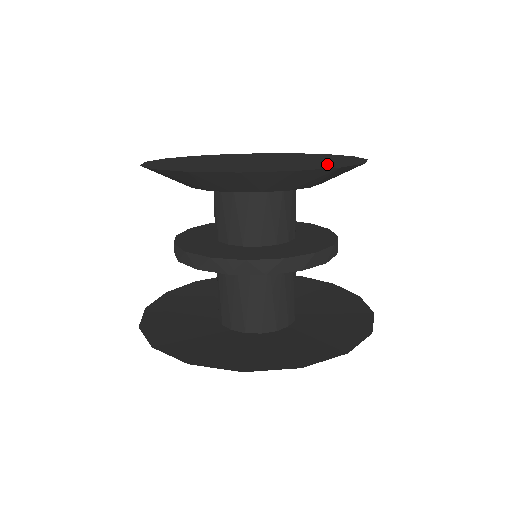
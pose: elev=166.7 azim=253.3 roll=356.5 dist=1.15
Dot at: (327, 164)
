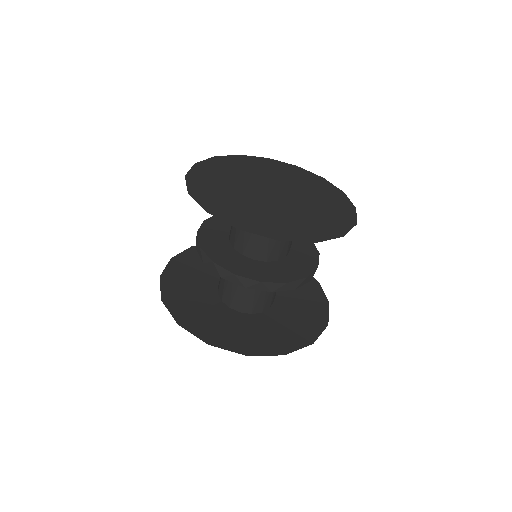
Dot at: (338, 212)
